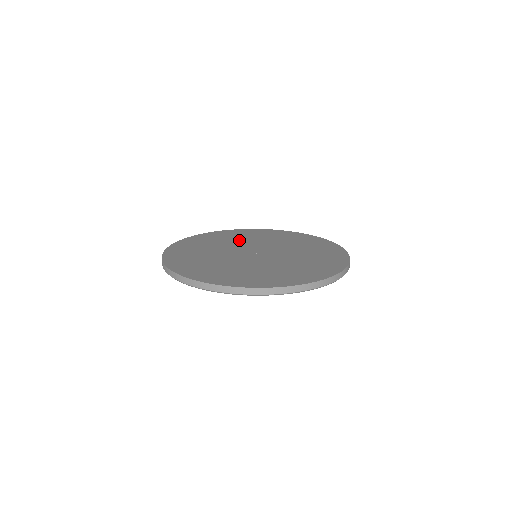
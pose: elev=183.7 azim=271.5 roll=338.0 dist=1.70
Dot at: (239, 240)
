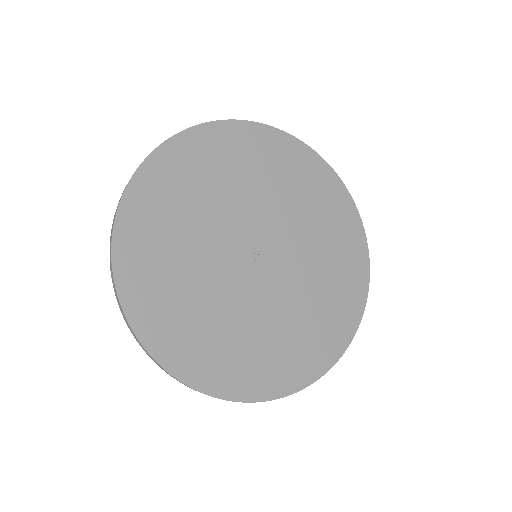
Dot at: (229, 190)
